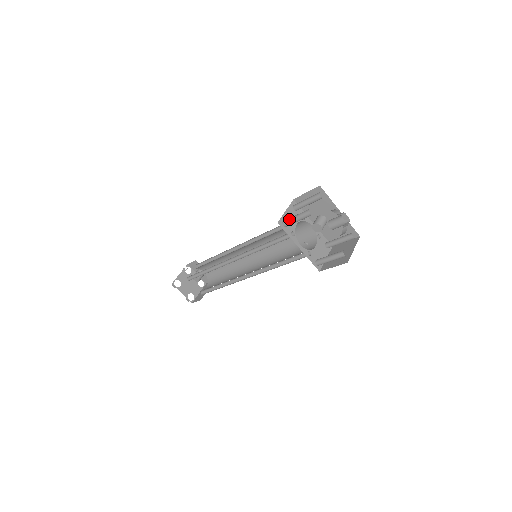
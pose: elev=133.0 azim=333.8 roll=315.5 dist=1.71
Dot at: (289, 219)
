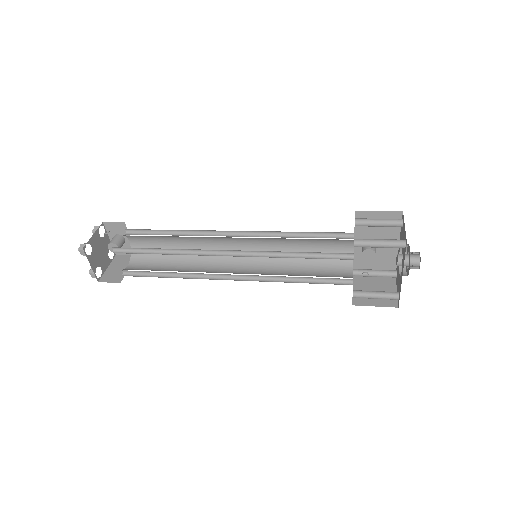
Dot at: (368, 241)
